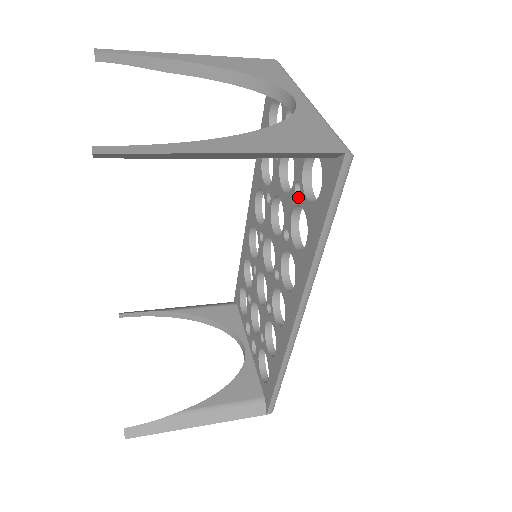
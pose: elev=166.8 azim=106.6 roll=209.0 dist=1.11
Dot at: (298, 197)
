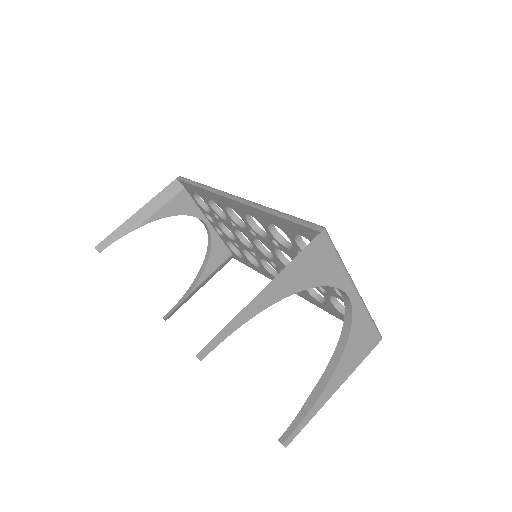
Dot at: (321, 292)
